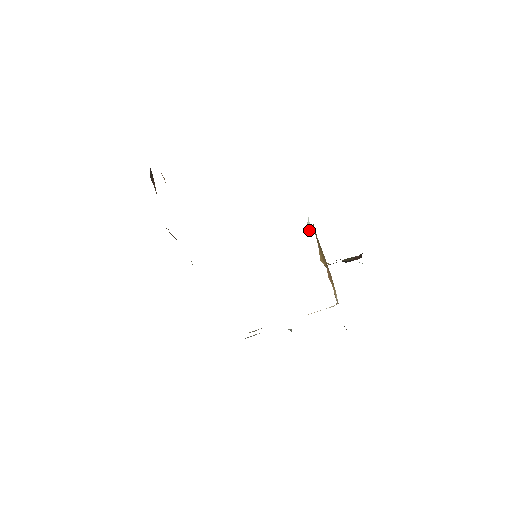
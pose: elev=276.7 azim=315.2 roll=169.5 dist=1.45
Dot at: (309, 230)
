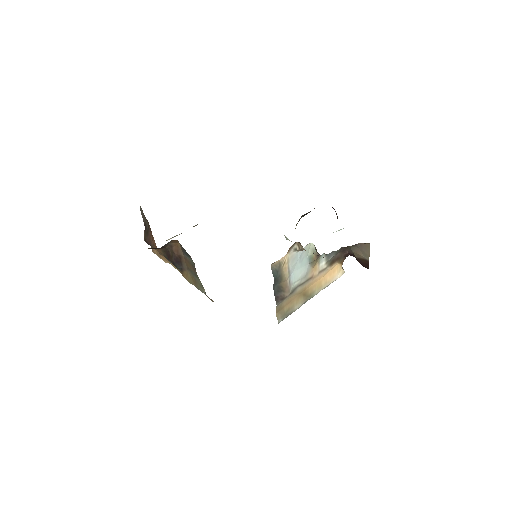
Dot at: occluded
